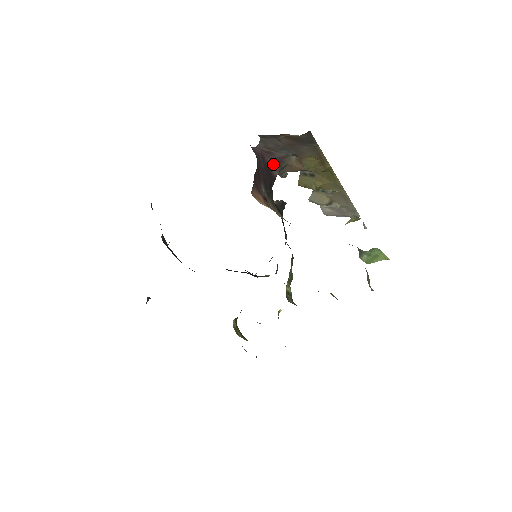
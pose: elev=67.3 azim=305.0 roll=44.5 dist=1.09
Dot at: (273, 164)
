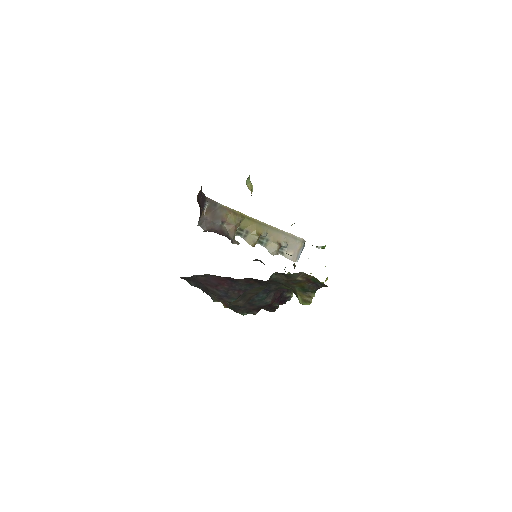
Dot at: (220, 234)
